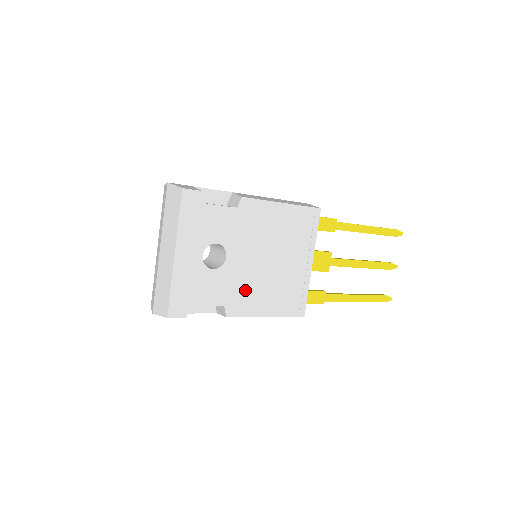
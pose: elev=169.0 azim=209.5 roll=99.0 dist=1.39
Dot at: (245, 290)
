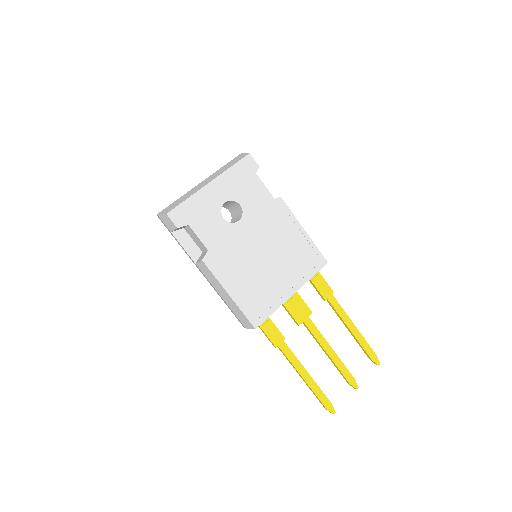
Dot at: (231, 257)
